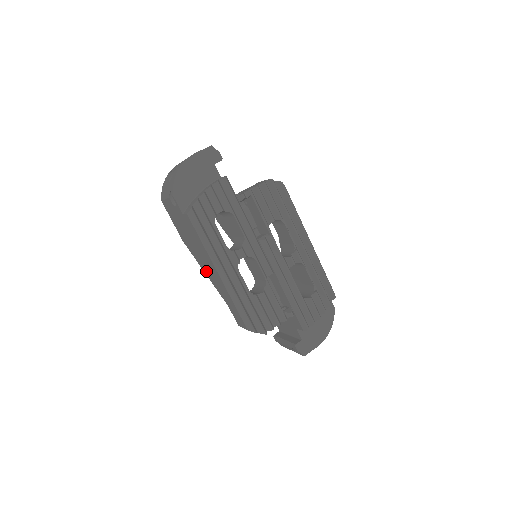
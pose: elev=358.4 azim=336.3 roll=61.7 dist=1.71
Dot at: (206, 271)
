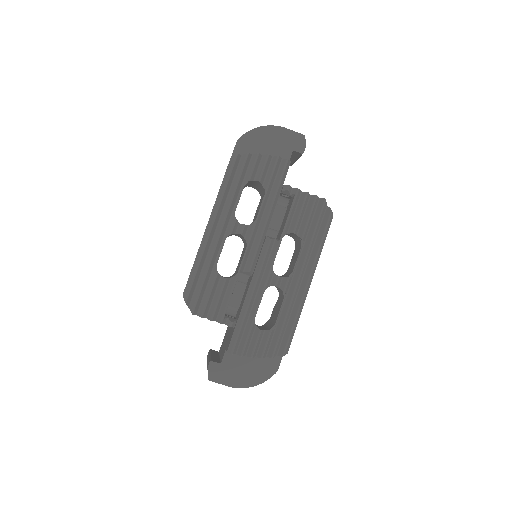
Dot at: occluded
